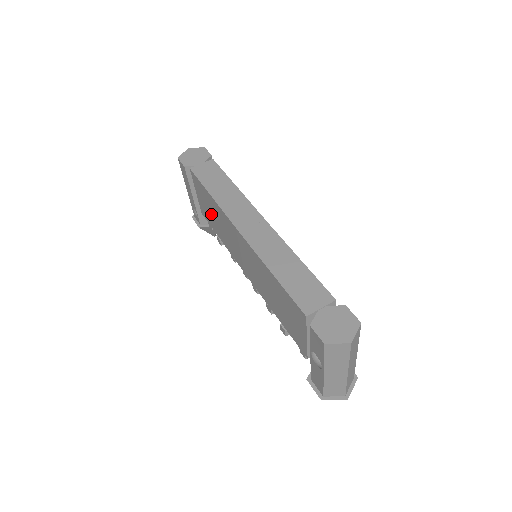
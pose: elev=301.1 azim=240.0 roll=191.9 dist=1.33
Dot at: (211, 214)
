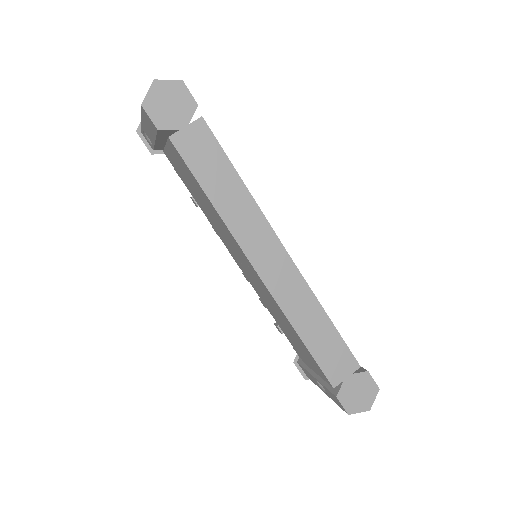
Dot at: (194, 191)
